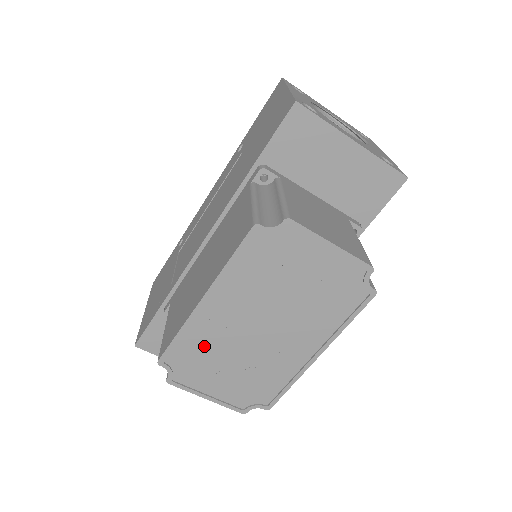
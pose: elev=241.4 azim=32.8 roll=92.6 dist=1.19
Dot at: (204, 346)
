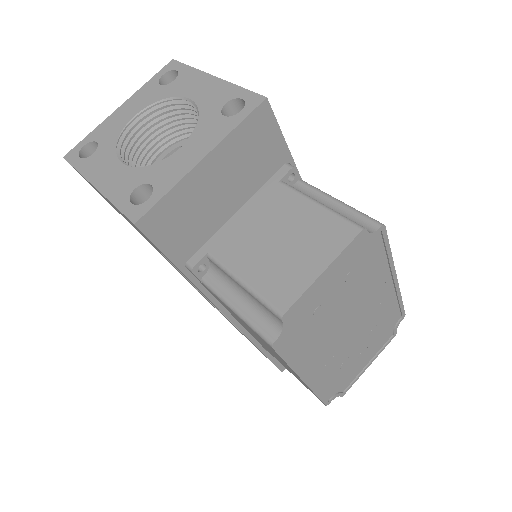
Dot at: (335, 372)
